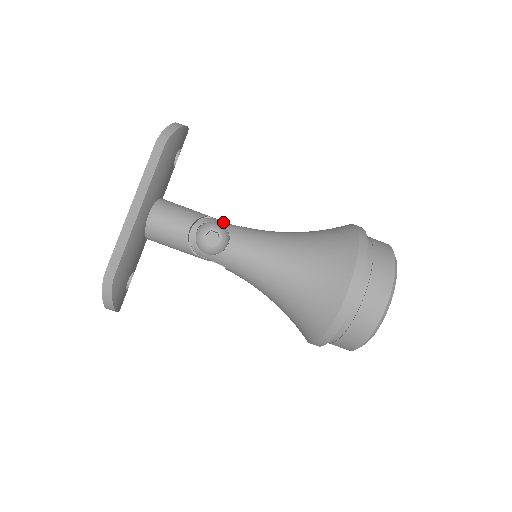
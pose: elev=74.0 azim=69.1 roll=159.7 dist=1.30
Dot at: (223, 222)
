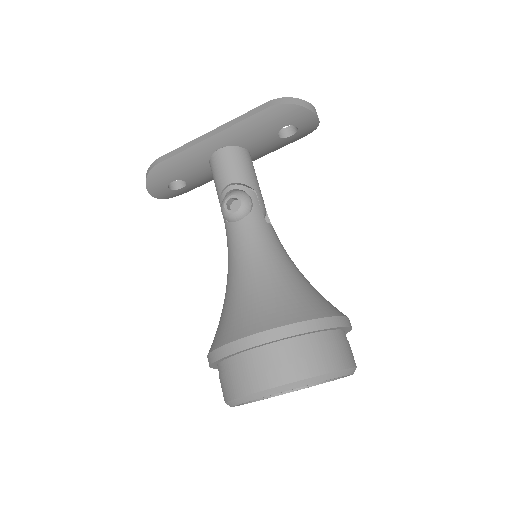
Dot at: (259, 205)
